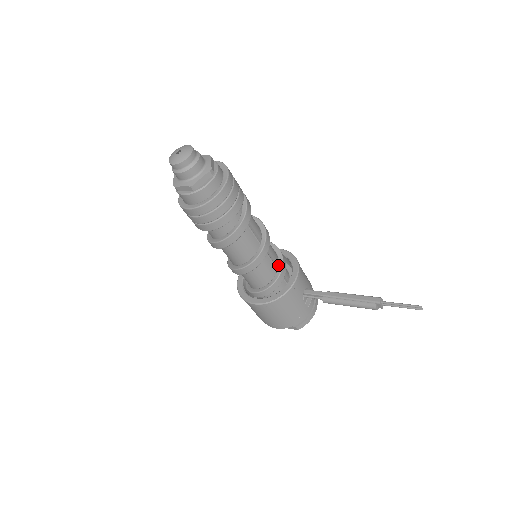
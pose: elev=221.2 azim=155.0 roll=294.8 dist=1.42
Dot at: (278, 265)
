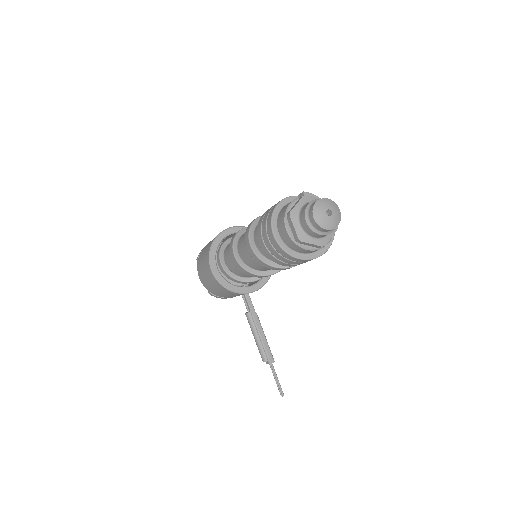
Dot at: occluded
